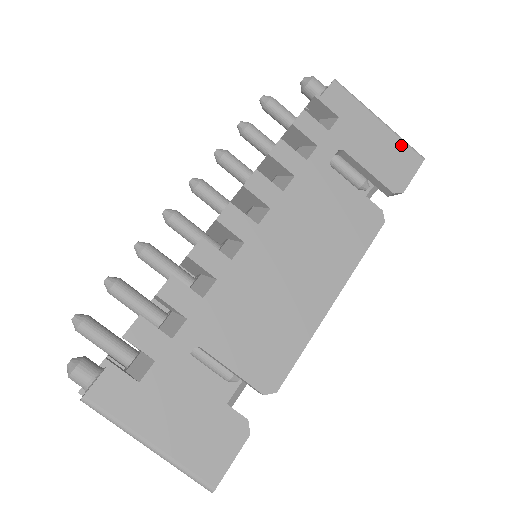
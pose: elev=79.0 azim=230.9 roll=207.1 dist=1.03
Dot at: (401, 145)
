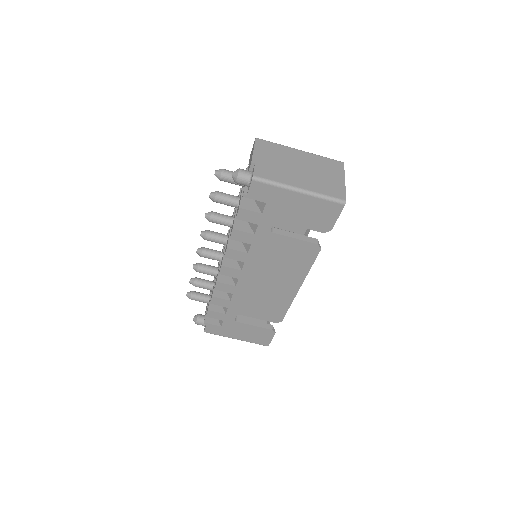
Dot at: (322, 202)
